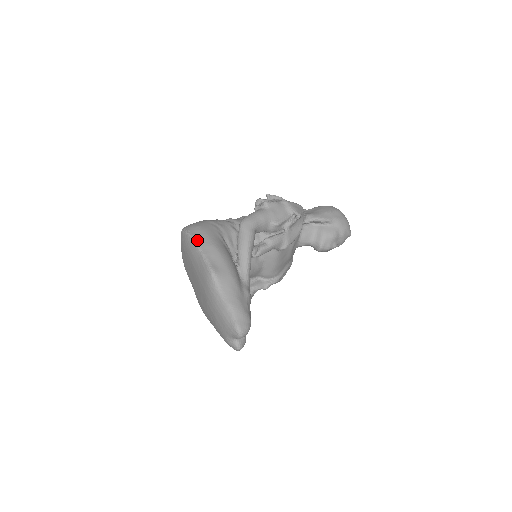
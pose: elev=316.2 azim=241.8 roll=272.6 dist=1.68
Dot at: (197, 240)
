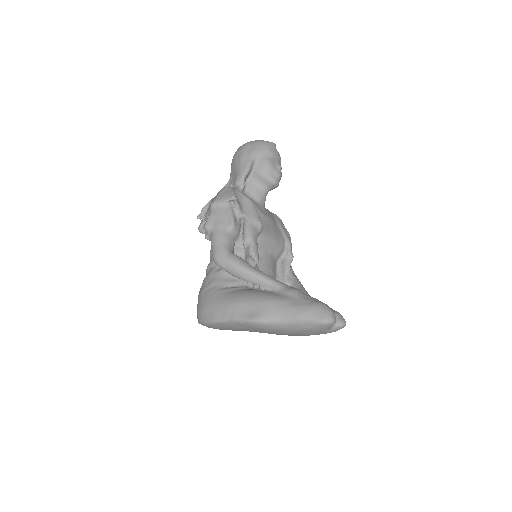
Dot at: (216, 318)
